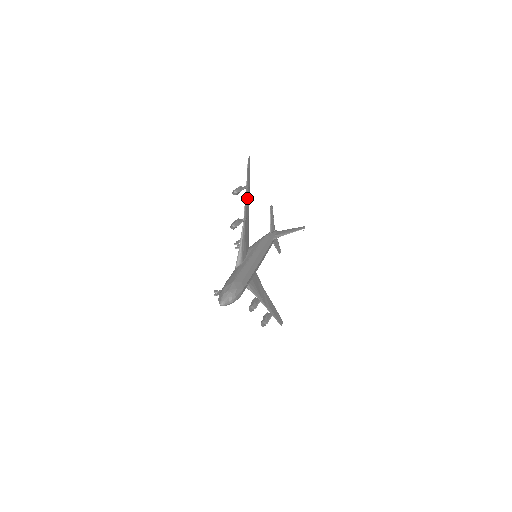
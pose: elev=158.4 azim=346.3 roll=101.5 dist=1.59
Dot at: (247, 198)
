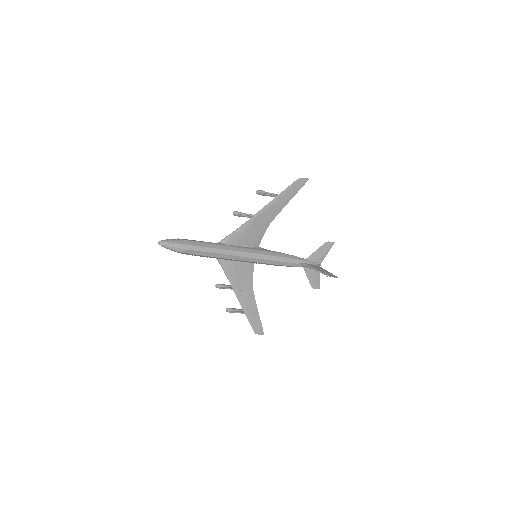
Dot at: (273, 205)
